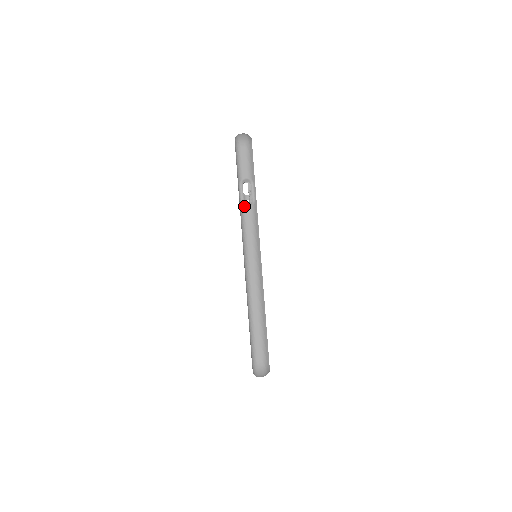
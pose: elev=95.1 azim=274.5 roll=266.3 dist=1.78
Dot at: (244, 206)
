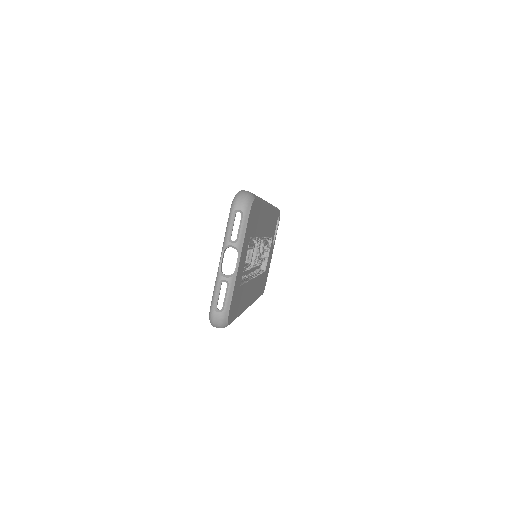
Dot at: occluded
